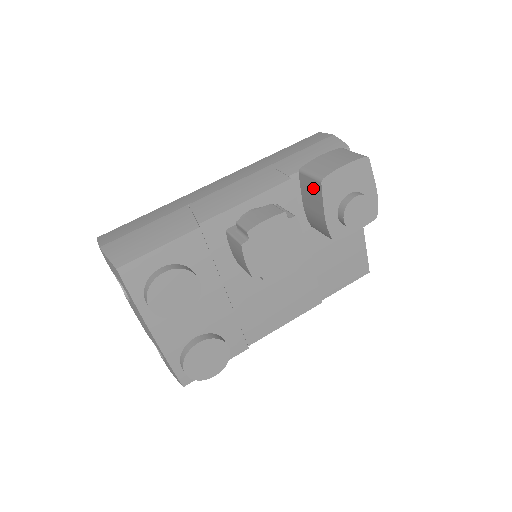
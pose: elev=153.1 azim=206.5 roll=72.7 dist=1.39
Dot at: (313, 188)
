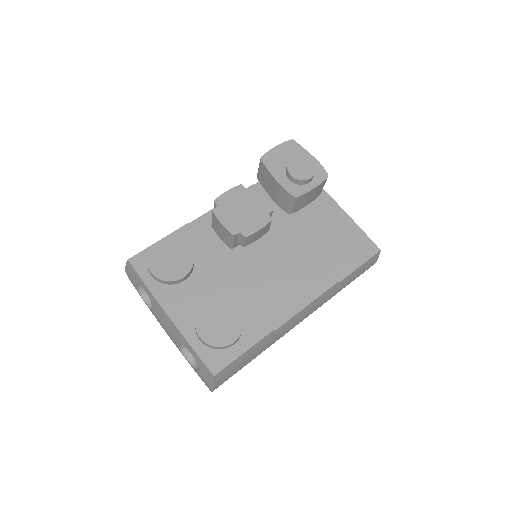
Dot at: (263, 173)
